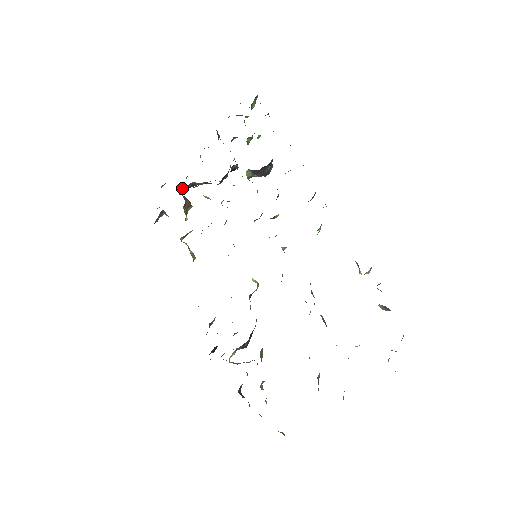
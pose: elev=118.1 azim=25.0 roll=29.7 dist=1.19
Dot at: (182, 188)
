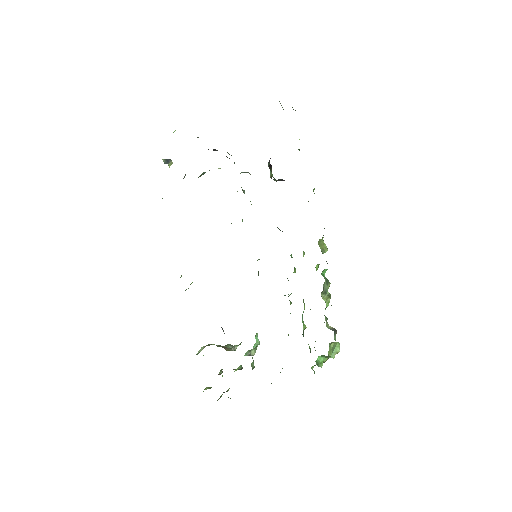
Dot at: occluded
